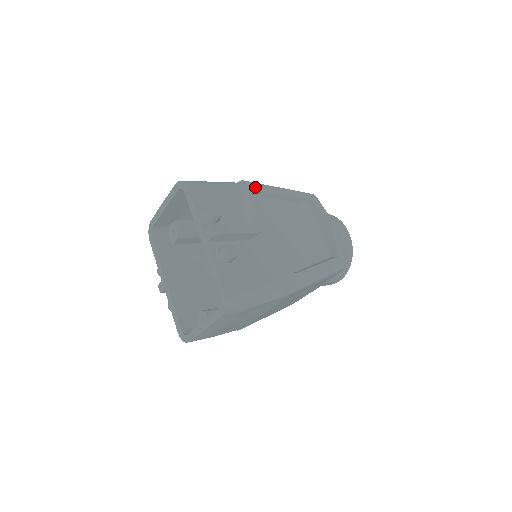
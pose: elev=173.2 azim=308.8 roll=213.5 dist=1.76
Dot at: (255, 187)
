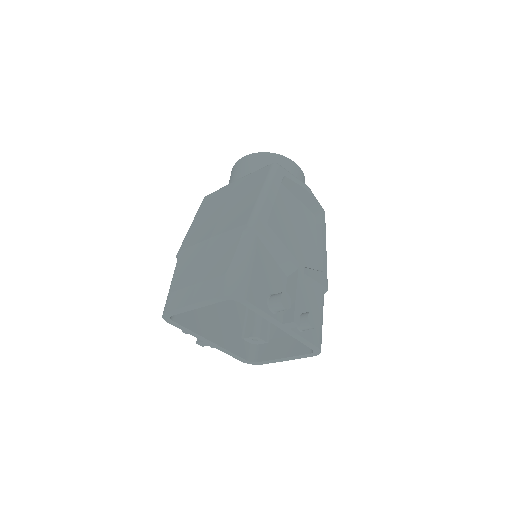
Dot at: (262, 224)
